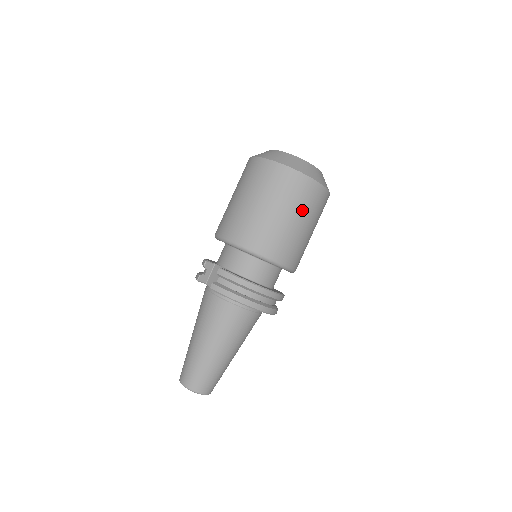
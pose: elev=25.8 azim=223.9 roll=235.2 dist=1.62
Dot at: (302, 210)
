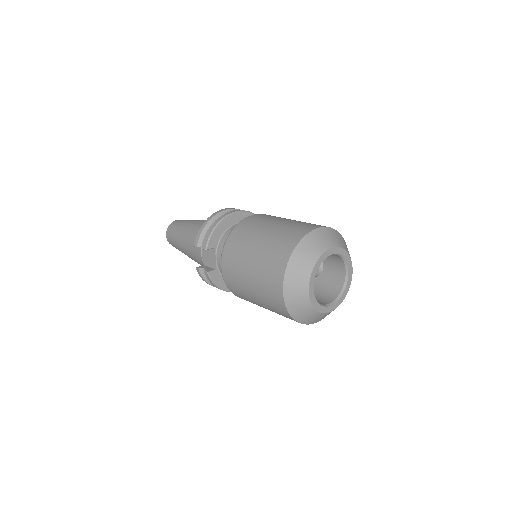
Dot at: occluded
